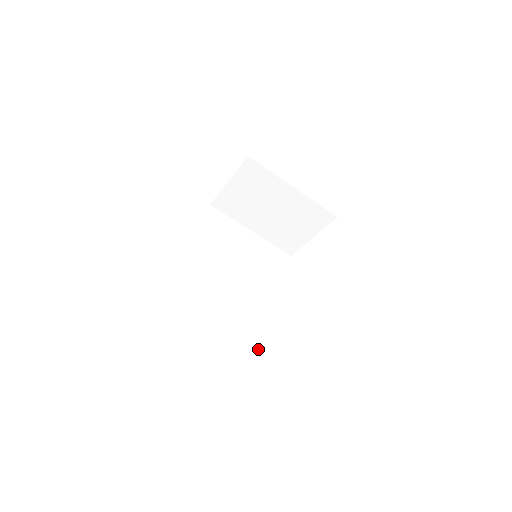
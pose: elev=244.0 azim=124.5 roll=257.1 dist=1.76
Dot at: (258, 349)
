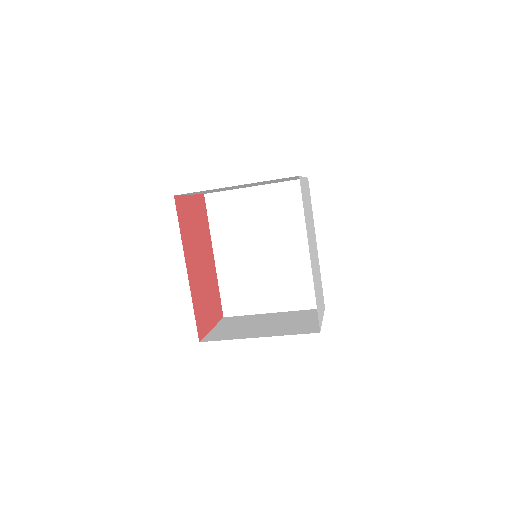
Dot at: (316, 306)
